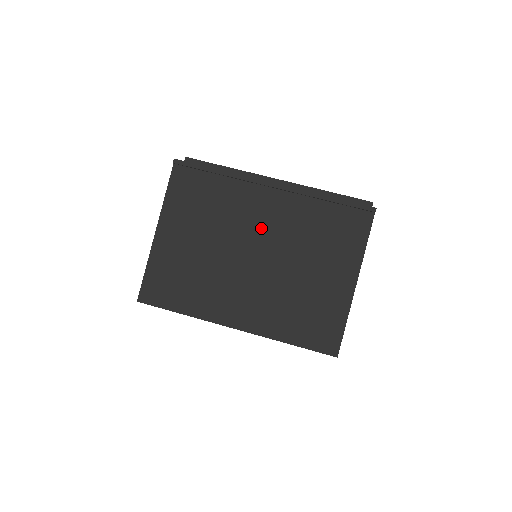
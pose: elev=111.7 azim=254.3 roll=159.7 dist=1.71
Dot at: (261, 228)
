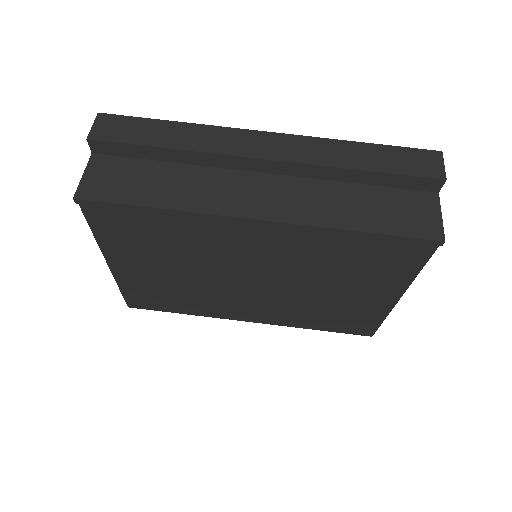
Dot at: (254, 259)
